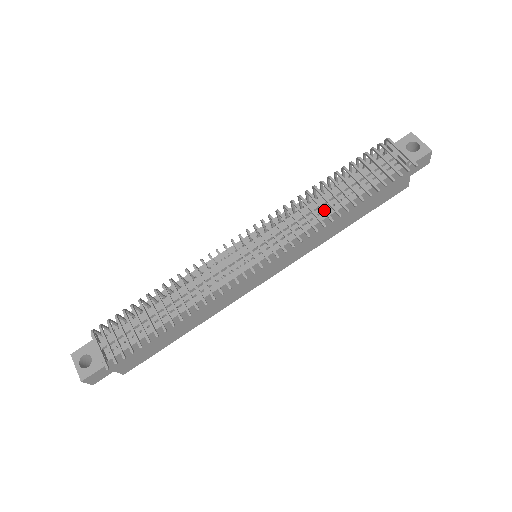
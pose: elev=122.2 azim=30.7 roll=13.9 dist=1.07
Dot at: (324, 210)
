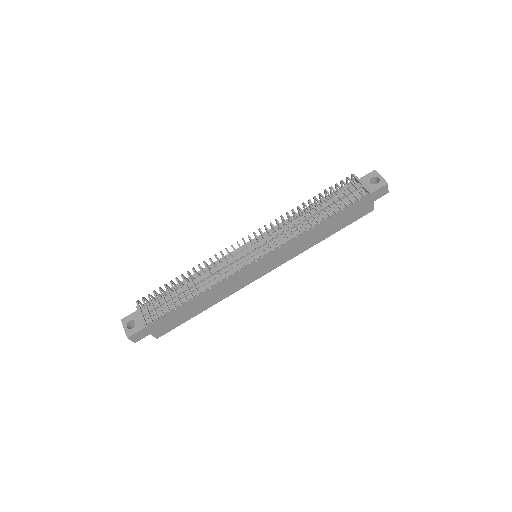
Dot at: (303, 223)
